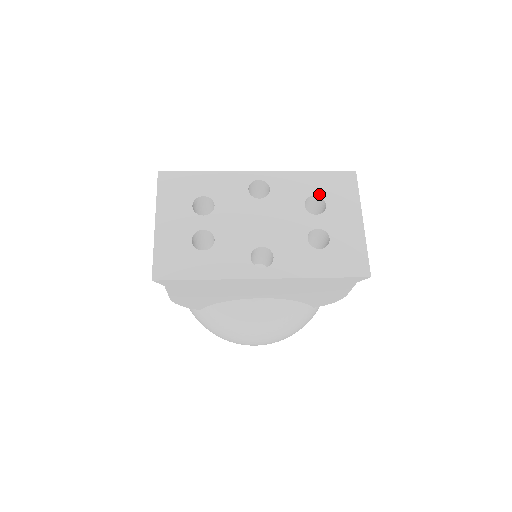
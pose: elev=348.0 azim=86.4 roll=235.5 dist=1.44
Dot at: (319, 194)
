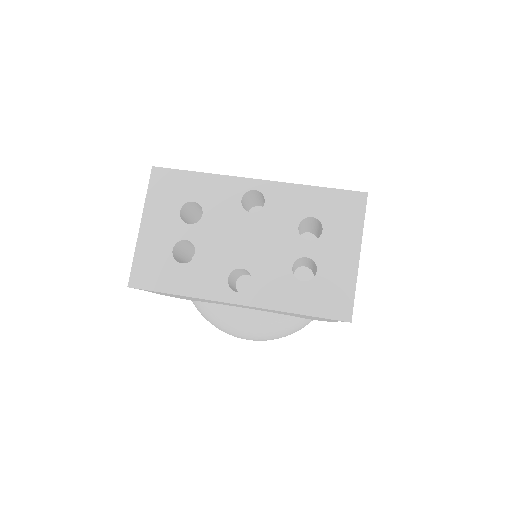
Dot at: (318, 216)
